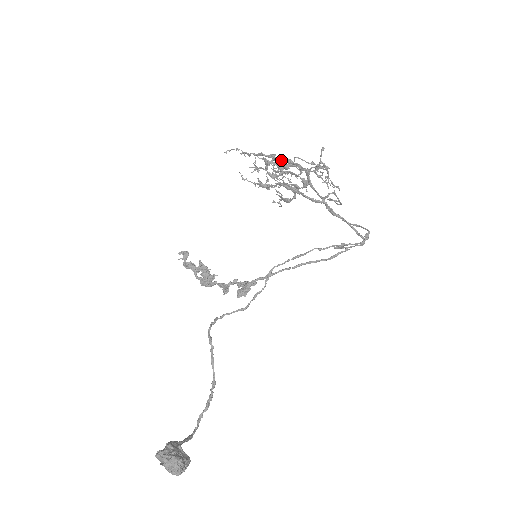
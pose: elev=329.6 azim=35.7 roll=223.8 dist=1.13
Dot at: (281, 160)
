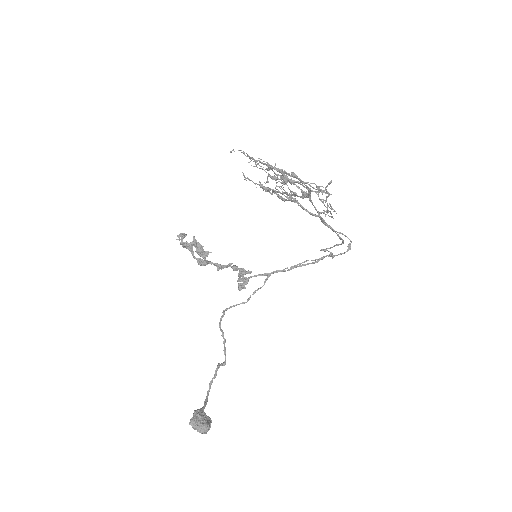
Dot at: occluded
